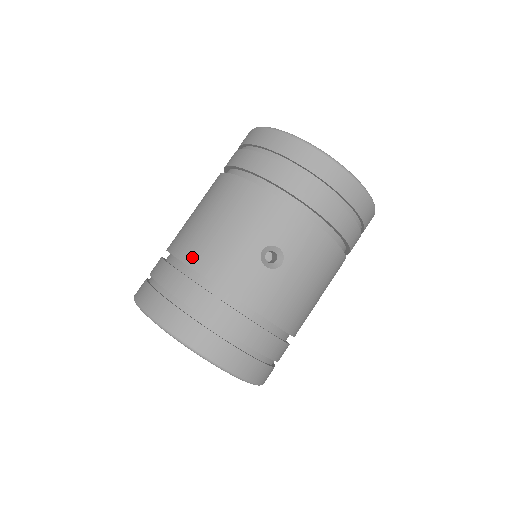
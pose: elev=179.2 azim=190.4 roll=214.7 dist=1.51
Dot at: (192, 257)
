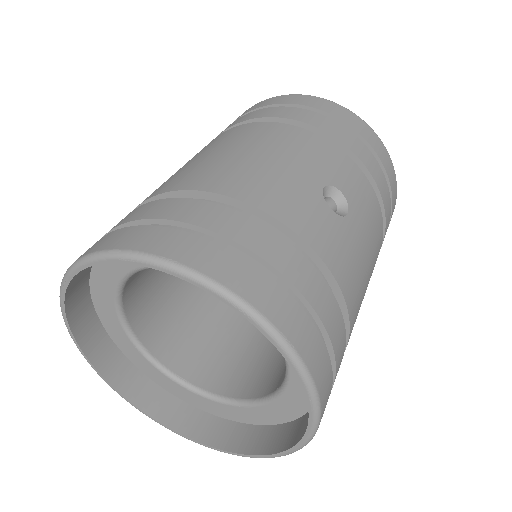
Dot at: (216, 183)
